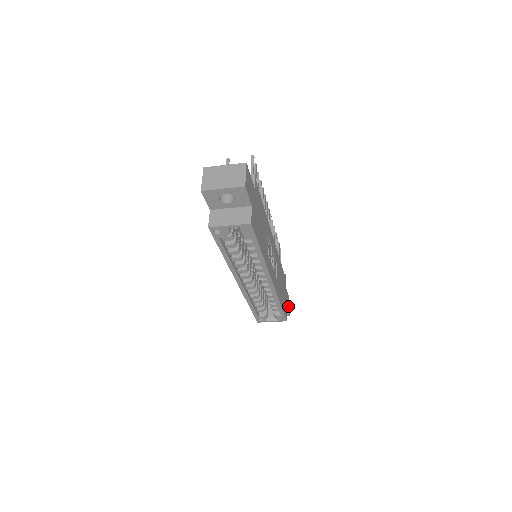
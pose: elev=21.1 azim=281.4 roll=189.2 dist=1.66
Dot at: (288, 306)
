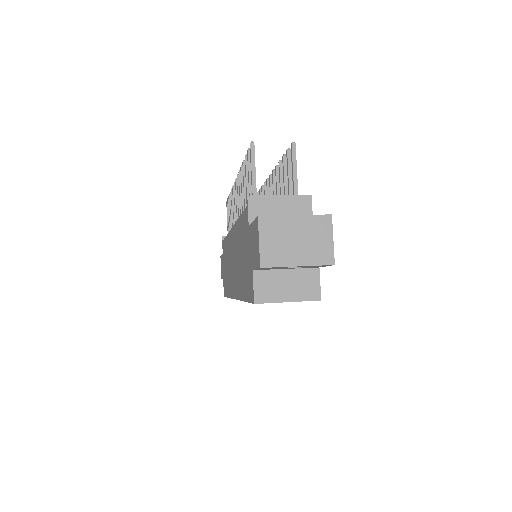
Dot at: occluded
